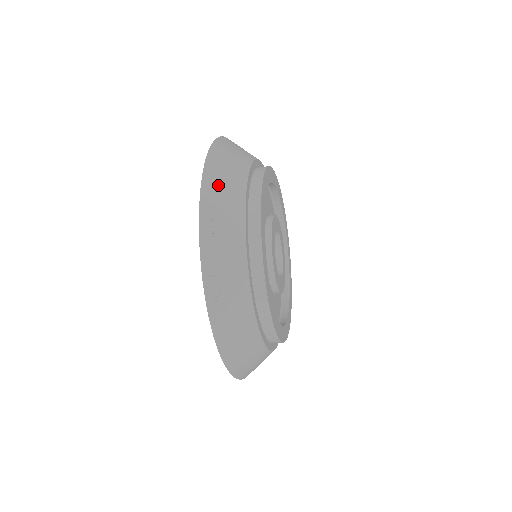
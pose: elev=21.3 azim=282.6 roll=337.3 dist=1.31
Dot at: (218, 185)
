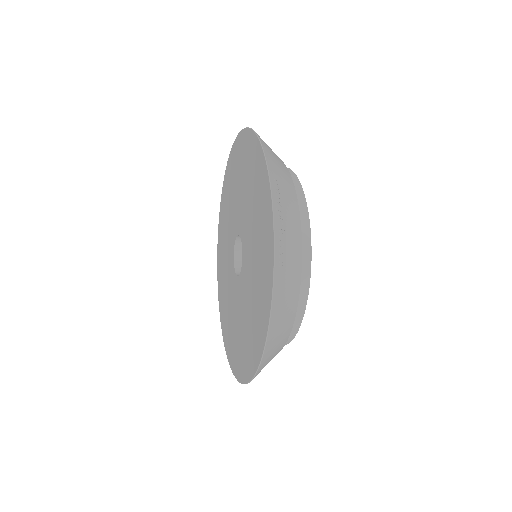
Dot at: (272, 156)
